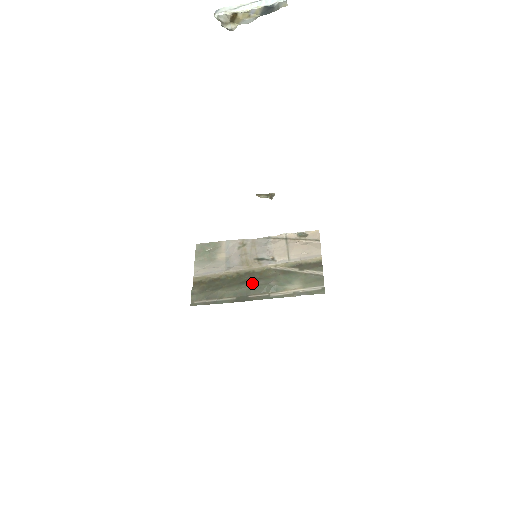
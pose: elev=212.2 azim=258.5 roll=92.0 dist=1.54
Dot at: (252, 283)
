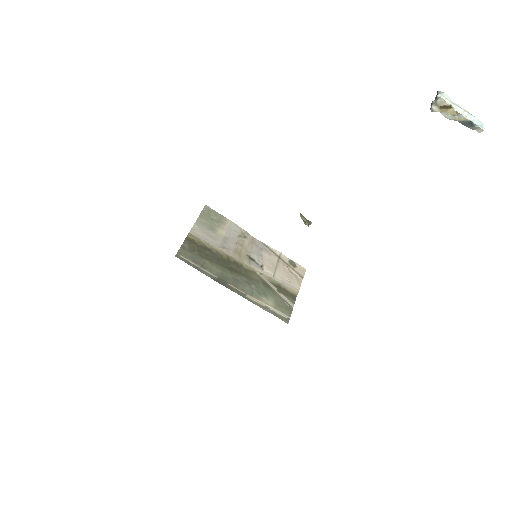
Dot at: (237, 274)
